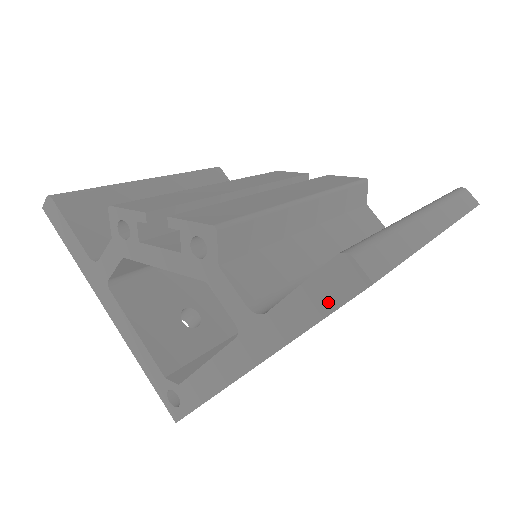
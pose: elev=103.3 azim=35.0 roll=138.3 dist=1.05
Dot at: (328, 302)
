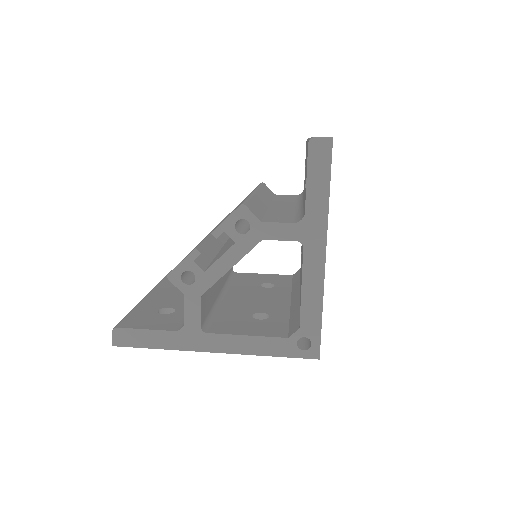
Dot at: (325, 169)
